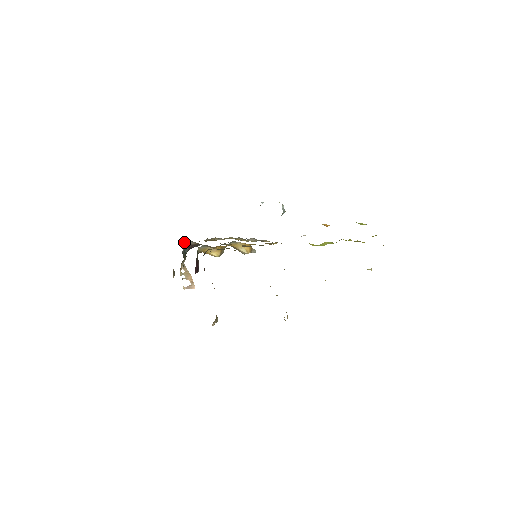
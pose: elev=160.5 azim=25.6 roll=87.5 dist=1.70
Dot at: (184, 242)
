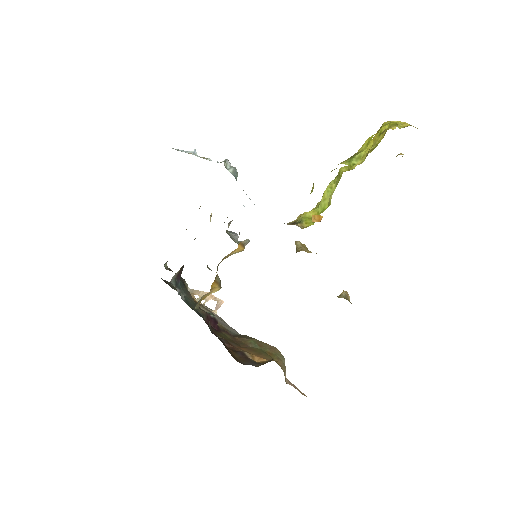
Dot at: (166, 264)
